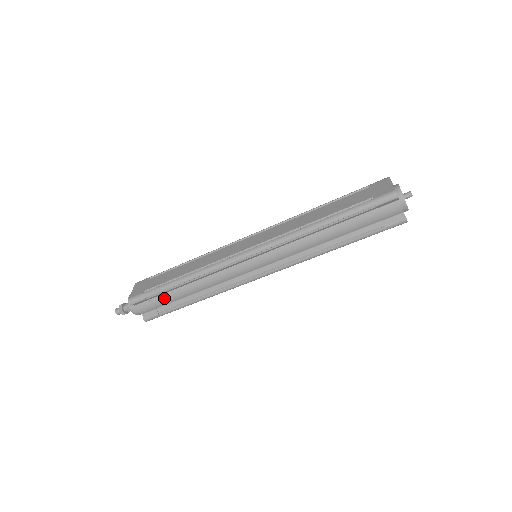
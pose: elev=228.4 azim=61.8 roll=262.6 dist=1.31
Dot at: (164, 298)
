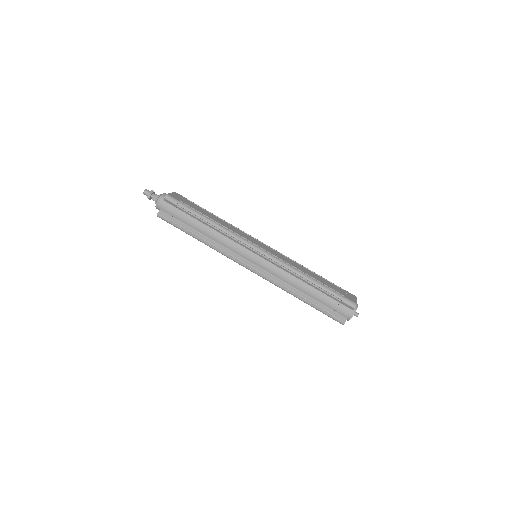
Dot at: (185, 217)
